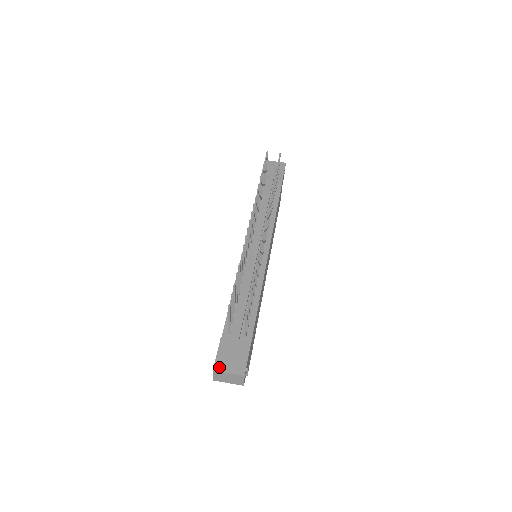
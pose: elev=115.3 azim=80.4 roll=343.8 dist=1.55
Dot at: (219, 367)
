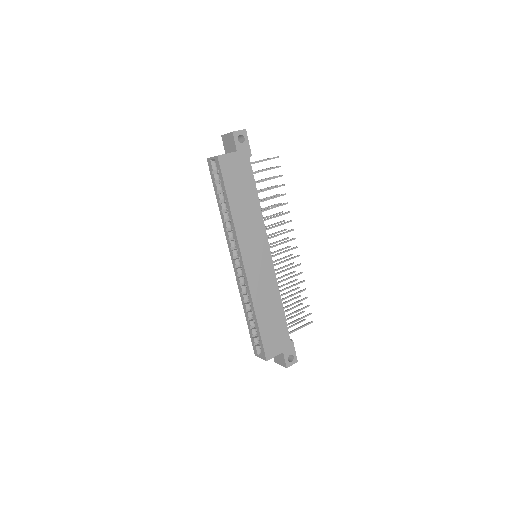
Dot at: occluded
